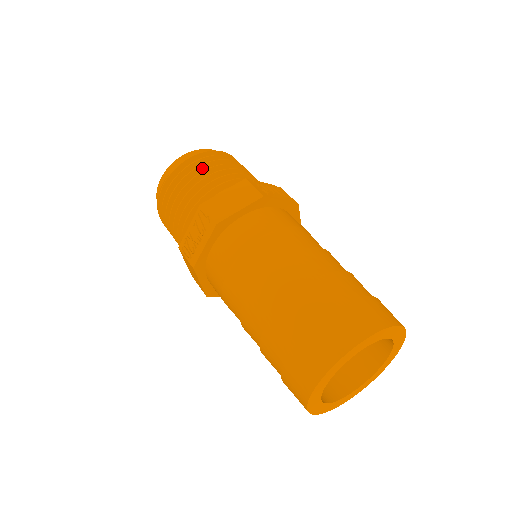
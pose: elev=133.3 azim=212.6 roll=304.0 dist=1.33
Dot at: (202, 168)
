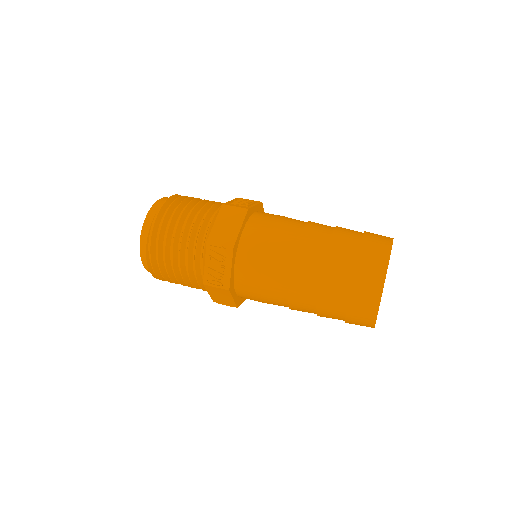
Dot at: (175, 216)
